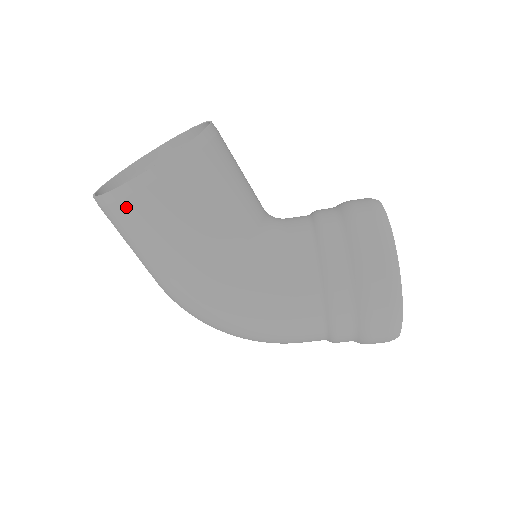
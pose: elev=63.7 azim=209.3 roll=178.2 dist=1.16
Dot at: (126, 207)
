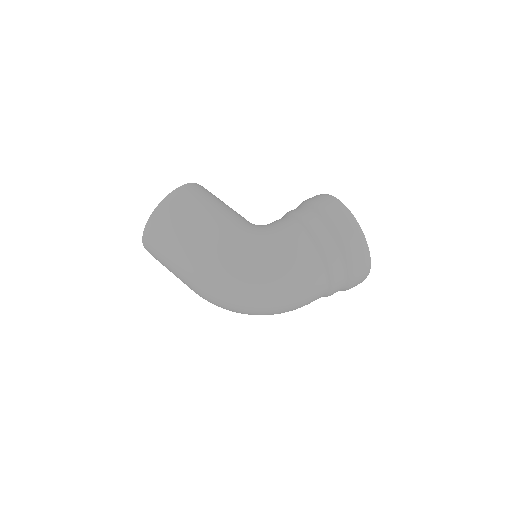
Dot at: (167, 212)
